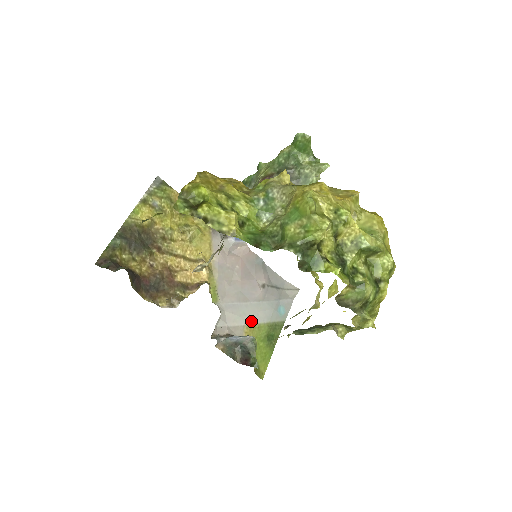
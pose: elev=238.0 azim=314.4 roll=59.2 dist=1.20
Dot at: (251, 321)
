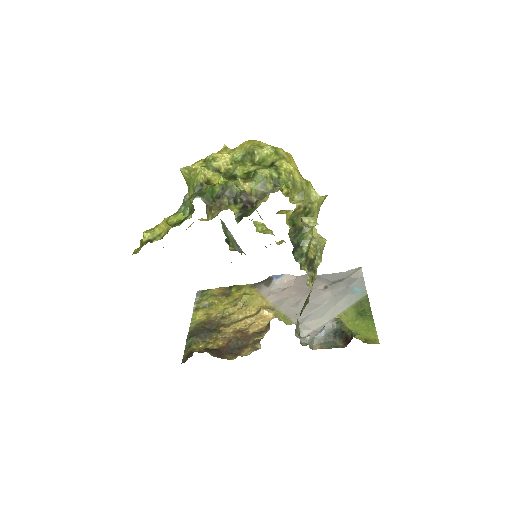
Dot at: (334, 315)
